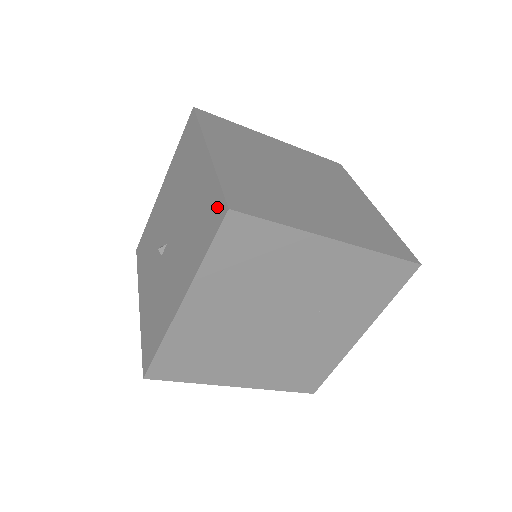
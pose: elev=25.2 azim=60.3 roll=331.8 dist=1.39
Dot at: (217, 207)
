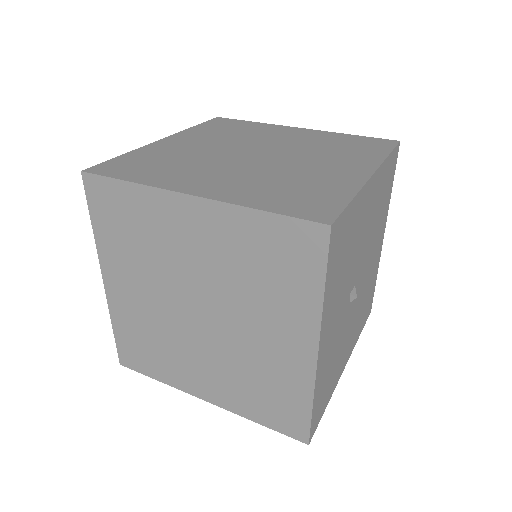
Dot at: occluded
